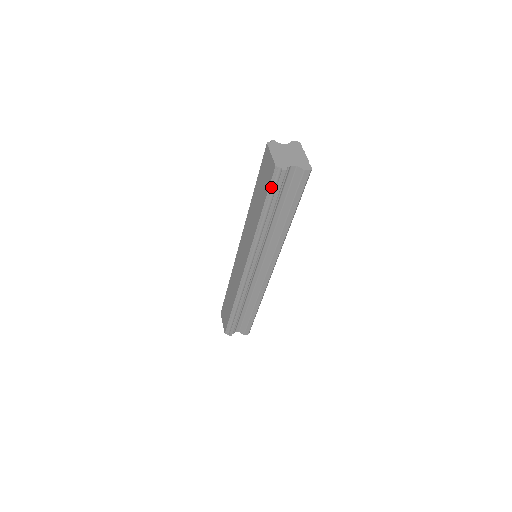
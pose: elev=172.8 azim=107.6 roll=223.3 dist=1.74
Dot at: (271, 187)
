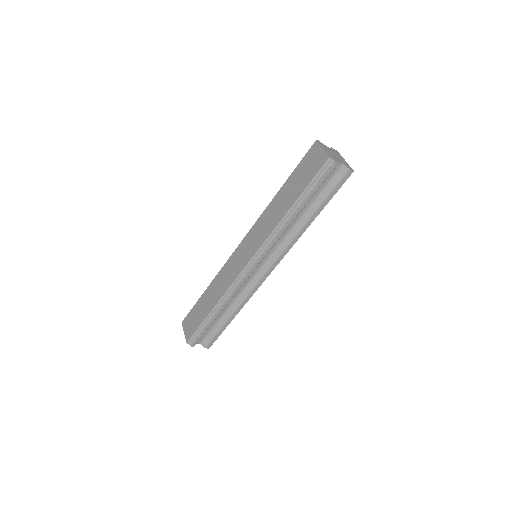
Dot at: (316, 178)
